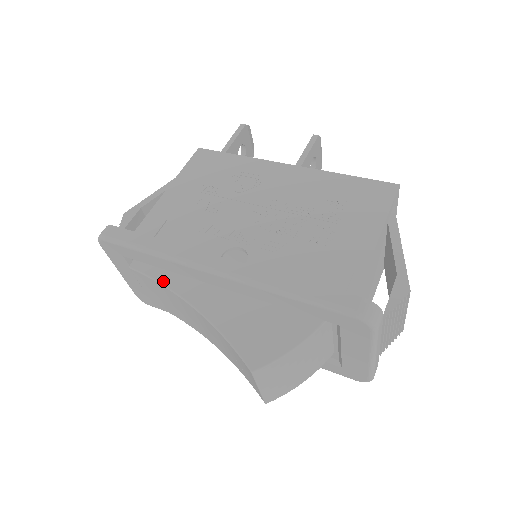
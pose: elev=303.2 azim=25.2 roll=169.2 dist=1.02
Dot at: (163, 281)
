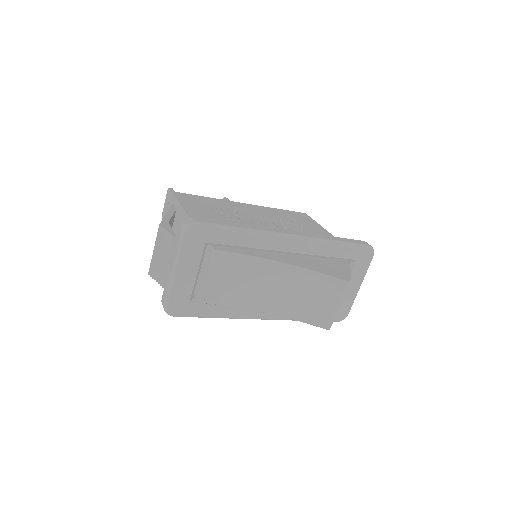
Dot at: (249, 254)
